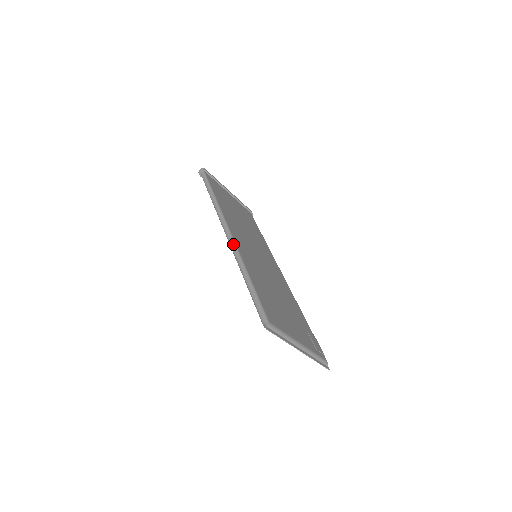
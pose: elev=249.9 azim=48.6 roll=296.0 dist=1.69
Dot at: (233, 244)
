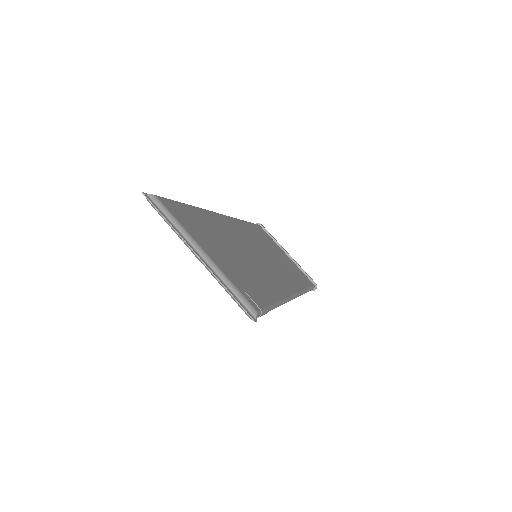
Dot at: occluded
